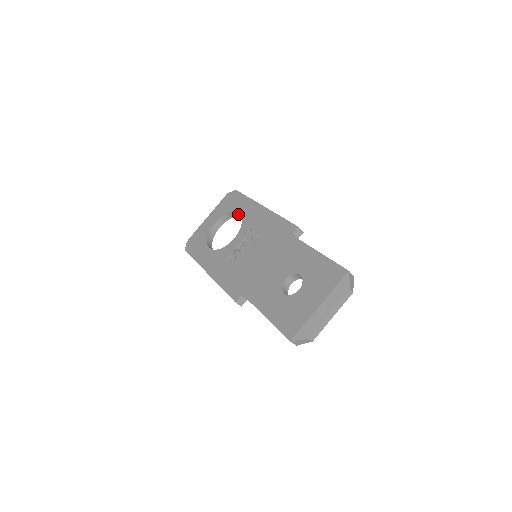
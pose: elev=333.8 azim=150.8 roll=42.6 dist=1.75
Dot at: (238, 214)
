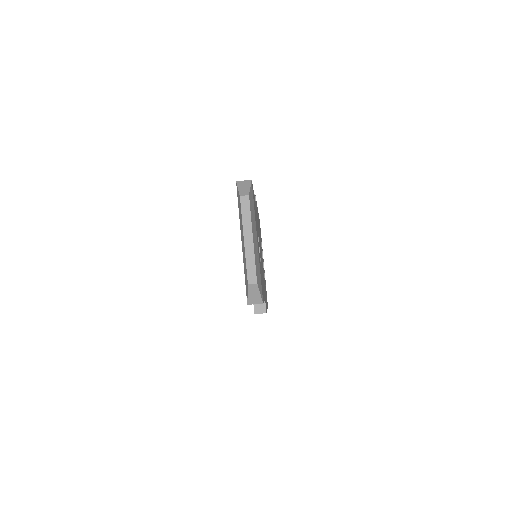
Dot at: occluded
